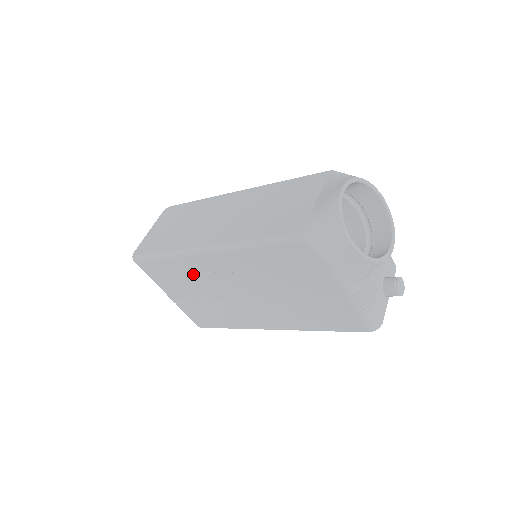
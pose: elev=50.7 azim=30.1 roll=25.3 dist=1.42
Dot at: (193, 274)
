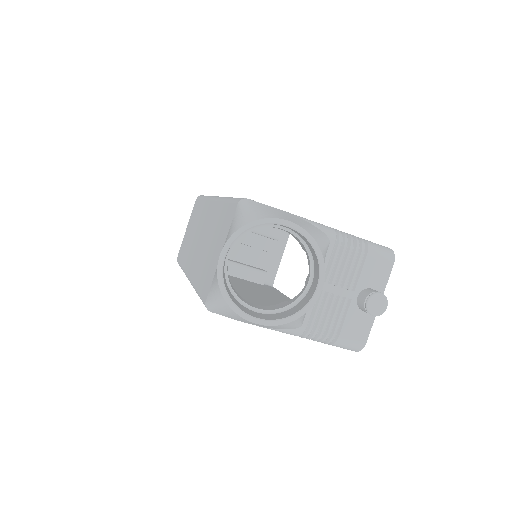
Dot at: occluded
